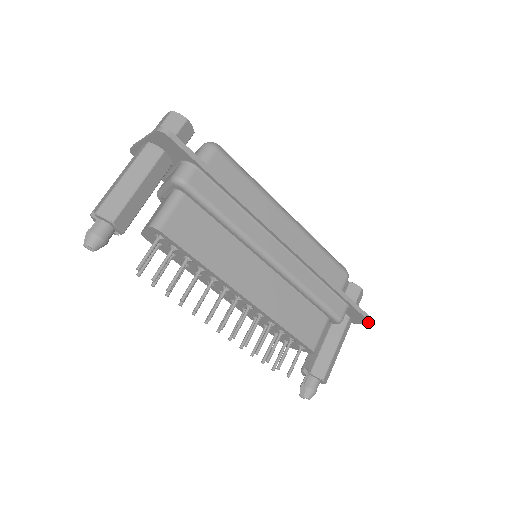
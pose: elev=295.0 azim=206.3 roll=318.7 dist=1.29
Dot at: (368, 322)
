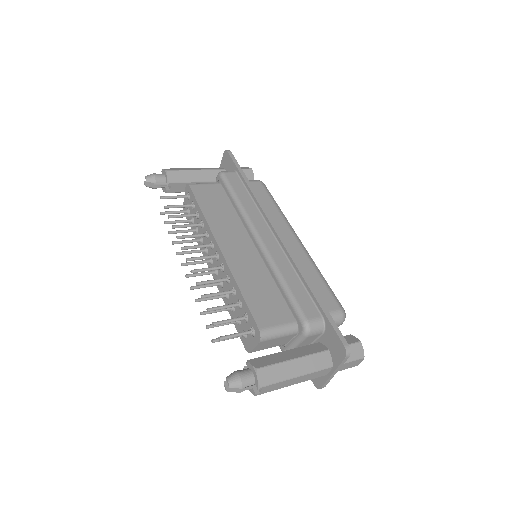
Dot at: (344, 349)
